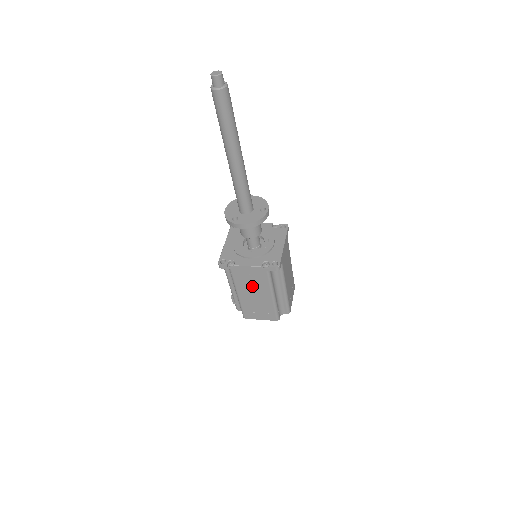
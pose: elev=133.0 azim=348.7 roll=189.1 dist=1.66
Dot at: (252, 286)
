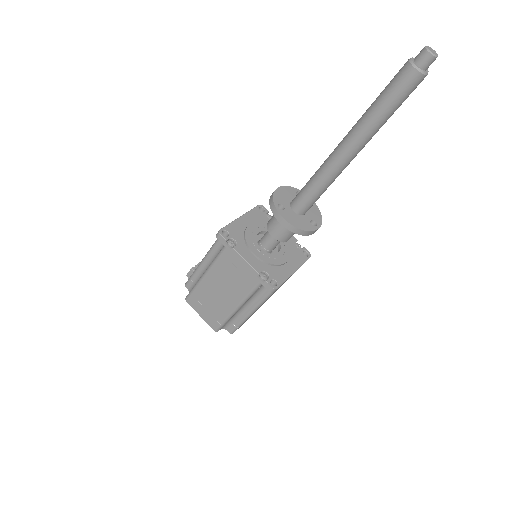
Dot at: (228, 281)
